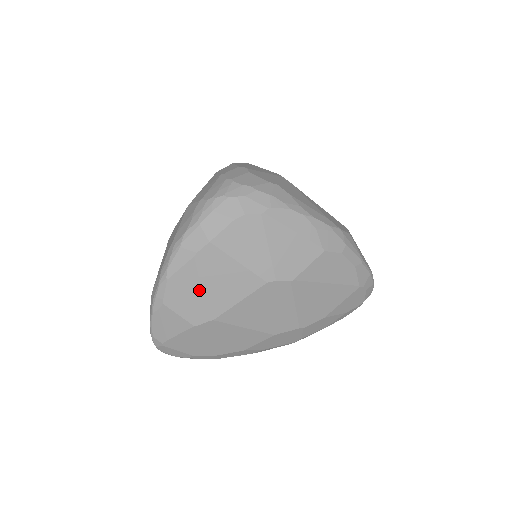
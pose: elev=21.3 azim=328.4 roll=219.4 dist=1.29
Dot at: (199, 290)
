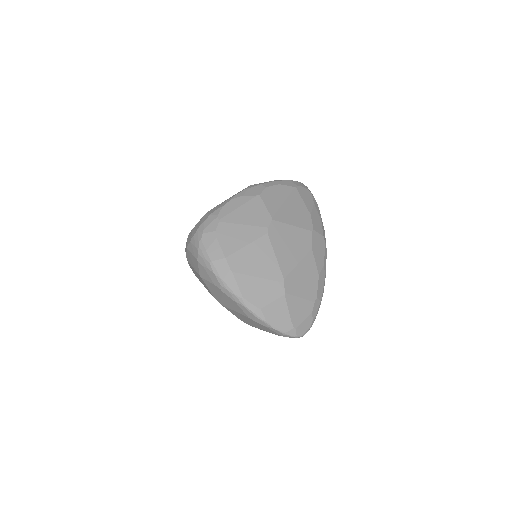
Dot at: (258, 279)
